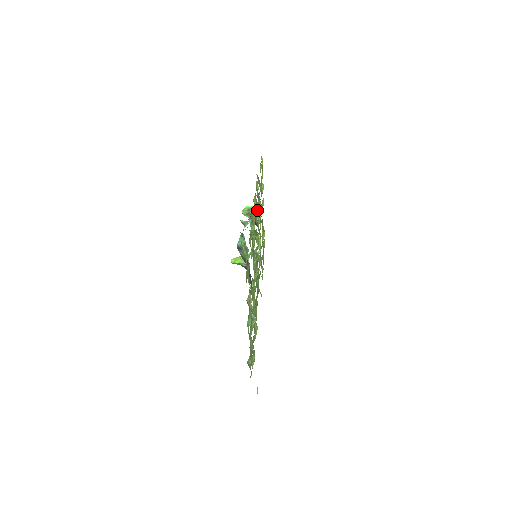
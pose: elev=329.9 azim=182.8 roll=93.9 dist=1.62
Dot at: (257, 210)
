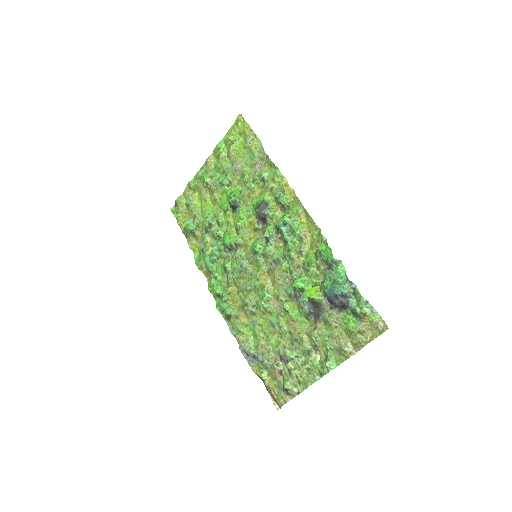
Dot at: (281, 212)
